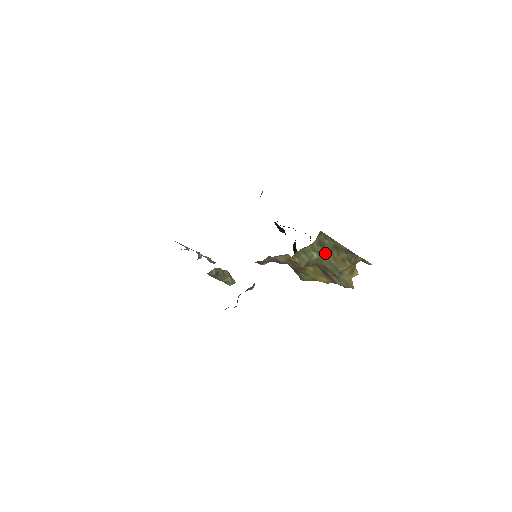
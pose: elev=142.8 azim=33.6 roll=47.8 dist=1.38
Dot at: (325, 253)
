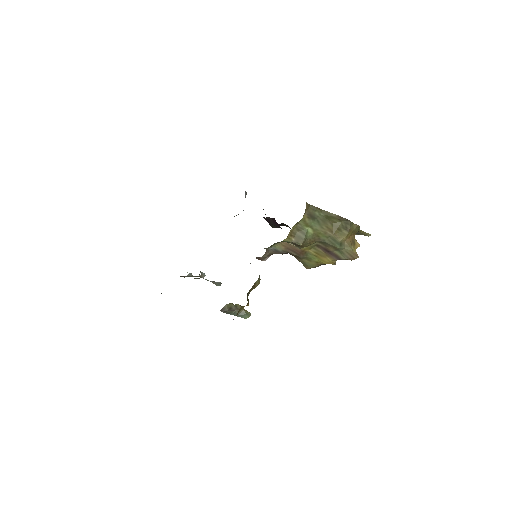
Dot at: (319, 226)
